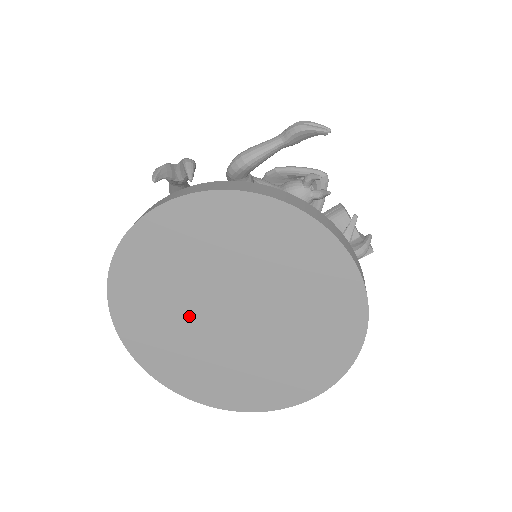
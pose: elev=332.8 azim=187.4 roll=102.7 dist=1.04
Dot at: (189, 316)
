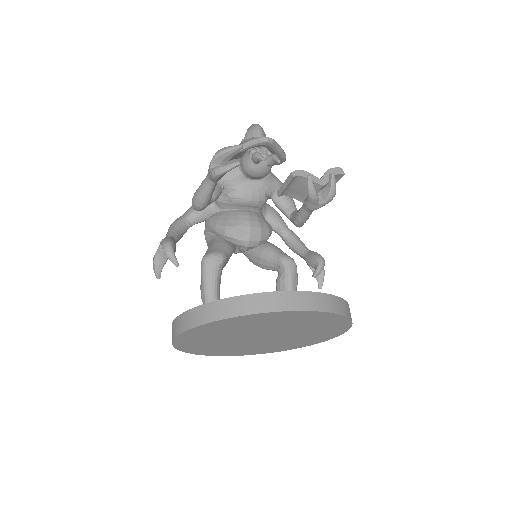
Dot at: (239, 344)
